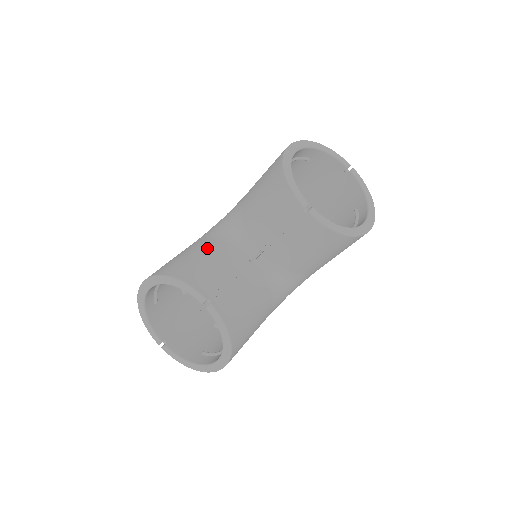
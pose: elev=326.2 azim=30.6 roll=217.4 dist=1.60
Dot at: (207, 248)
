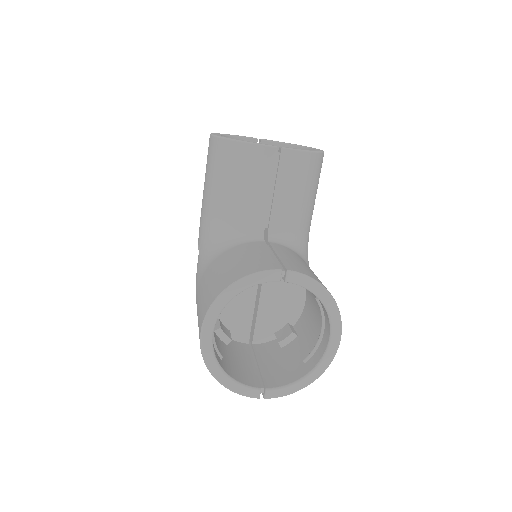
Dot at: (223, 260)
